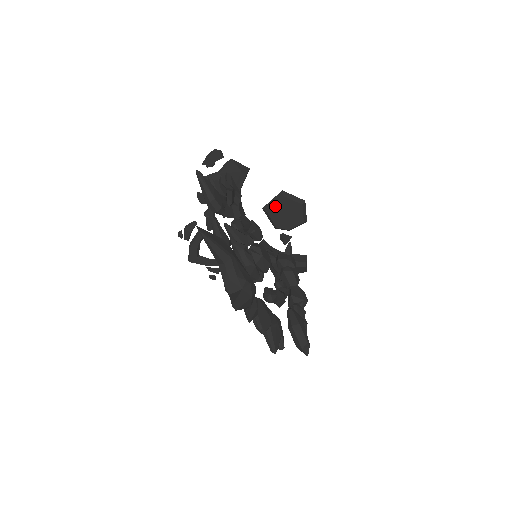
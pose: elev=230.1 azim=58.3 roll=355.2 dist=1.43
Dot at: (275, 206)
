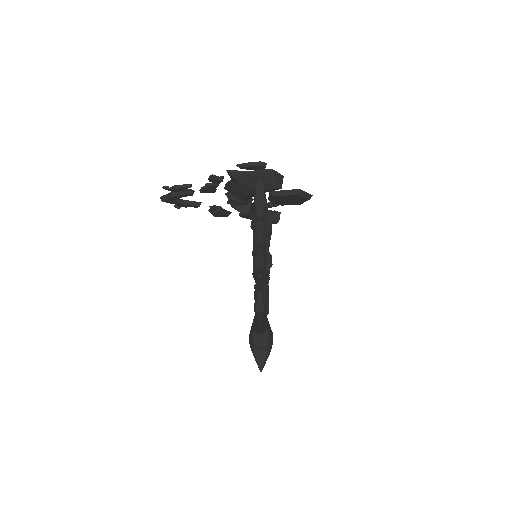
Dot at: (284, 196)
